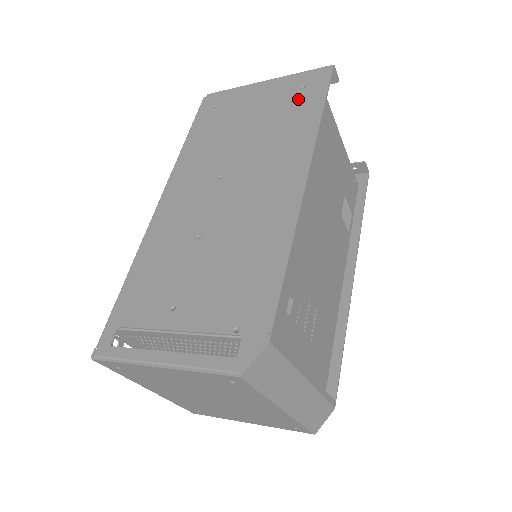
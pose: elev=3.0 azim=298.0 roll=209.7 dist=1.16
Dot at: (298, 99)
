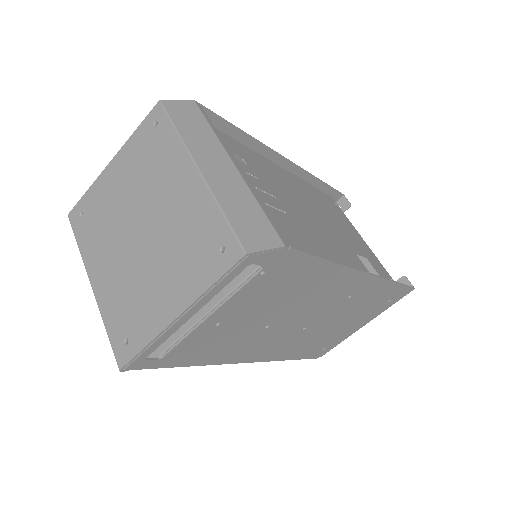
Dot at: occluded
